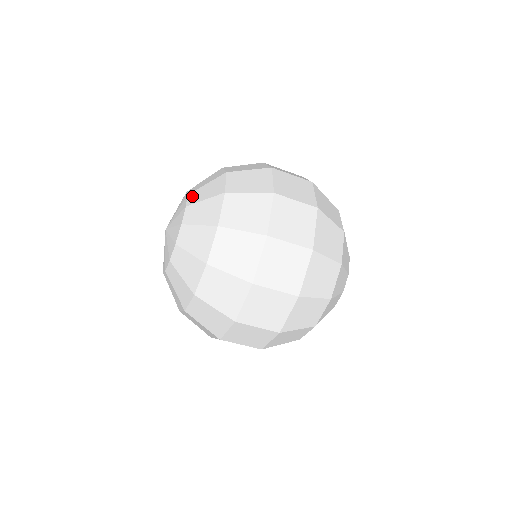
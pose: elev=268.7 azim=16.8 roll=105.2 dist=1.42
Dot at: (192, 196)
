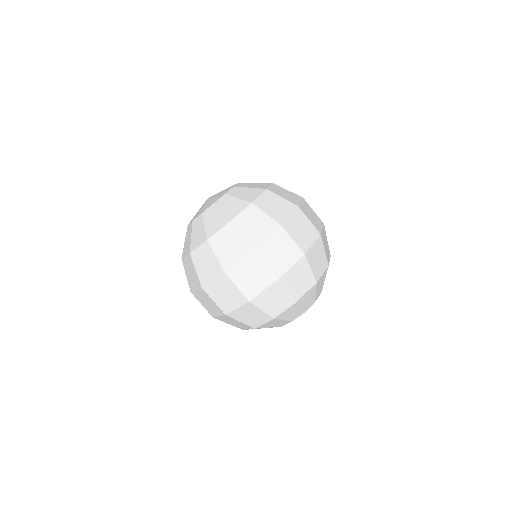
Dot at: (241, 184)
